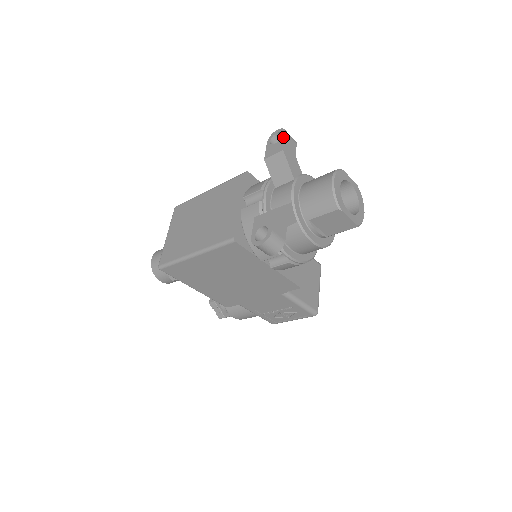
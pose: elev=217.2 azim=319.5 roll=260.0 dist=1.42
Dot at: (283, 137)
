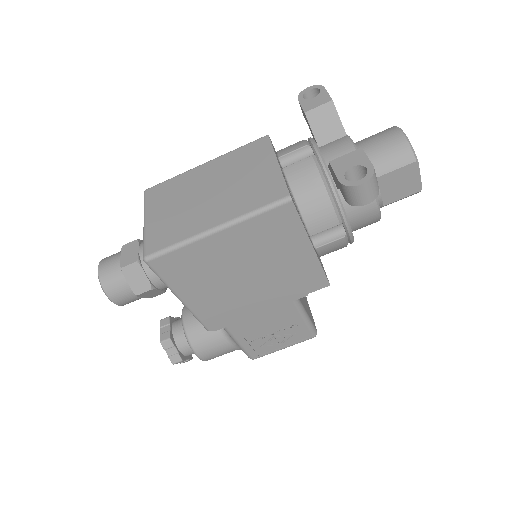
Dot at: (324, 90)
